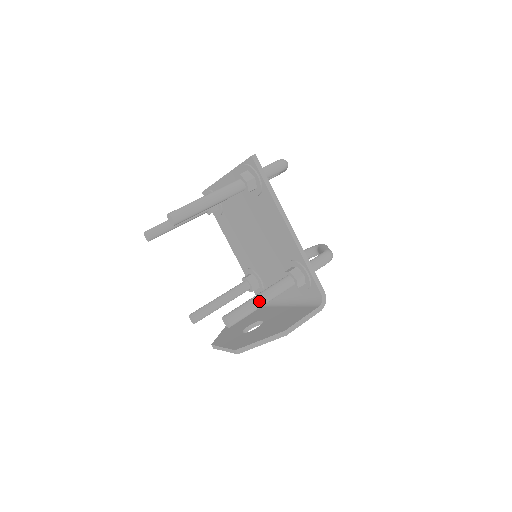
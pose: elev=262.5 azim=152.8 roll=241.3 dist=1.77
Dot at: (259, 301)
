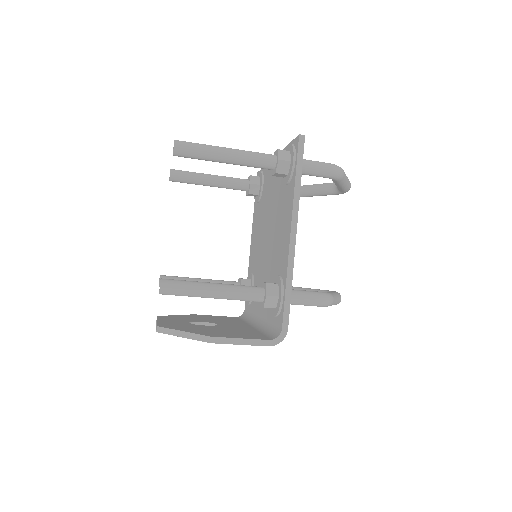
Dot at: (210, 289)
